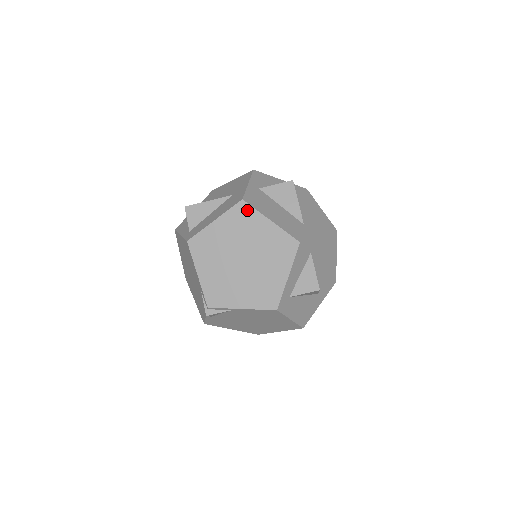
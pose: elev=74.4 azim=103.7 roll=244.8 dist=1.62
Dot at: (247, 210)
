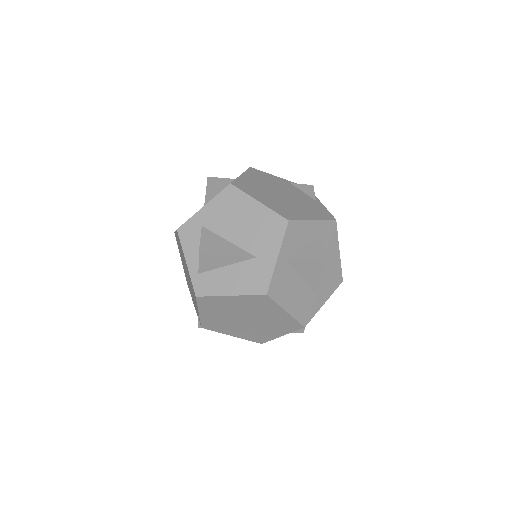
Dot at: (267, 301)
